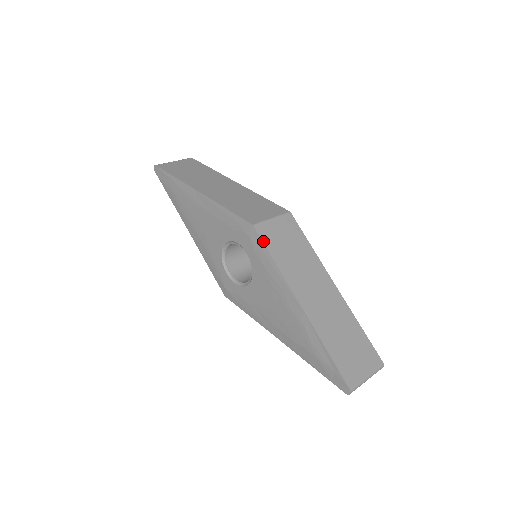
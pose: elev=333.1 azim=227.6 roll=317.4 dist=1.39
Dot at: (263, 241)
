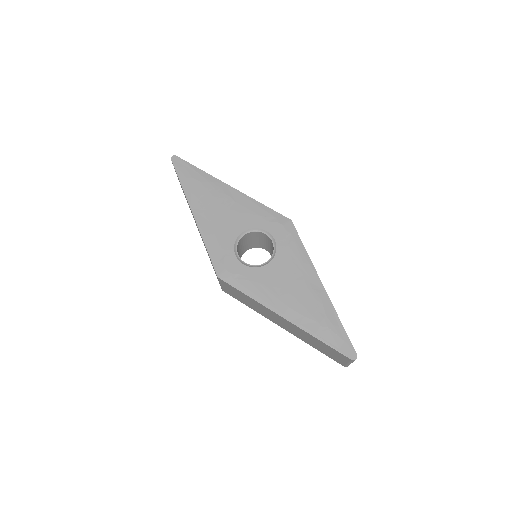
Dot at: occluded
